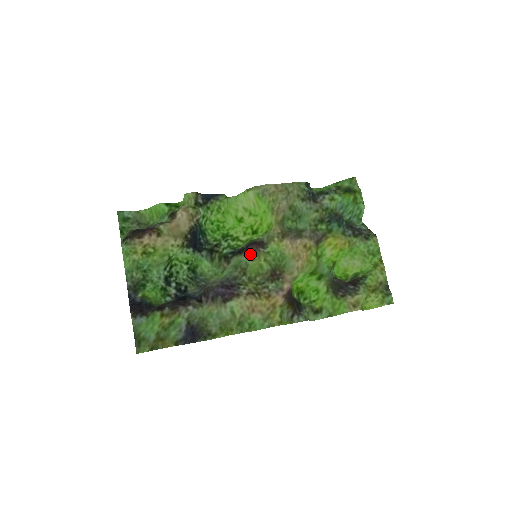
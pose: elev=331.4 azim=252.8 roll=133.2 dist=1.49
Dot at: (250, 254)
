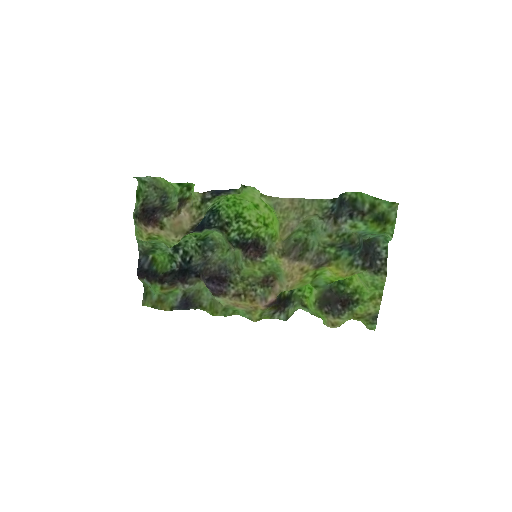
Dot at: (246, 261)
